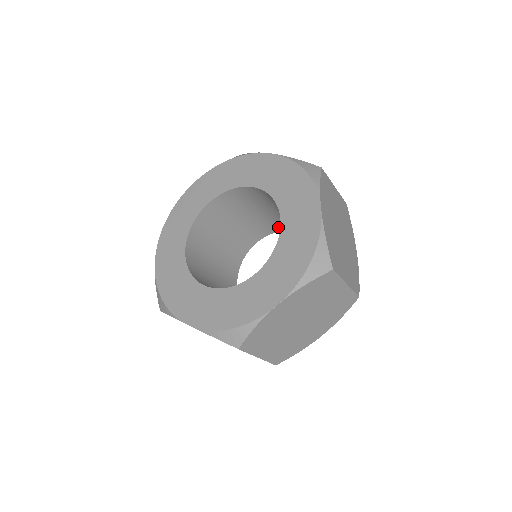
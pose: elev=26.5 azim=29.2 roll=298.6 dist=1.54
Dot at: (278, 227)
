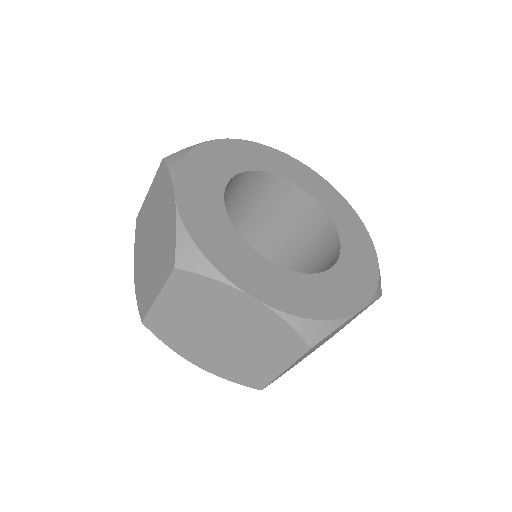
Dot at: occluded
